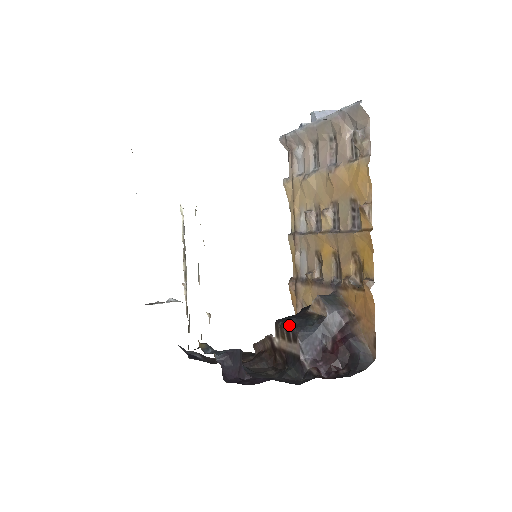
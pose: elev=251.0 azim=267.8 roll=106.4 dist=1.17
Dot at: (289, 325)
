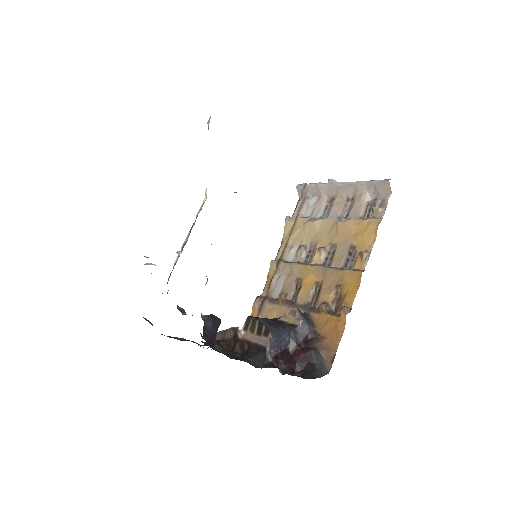
Dot at: (264, 321)
